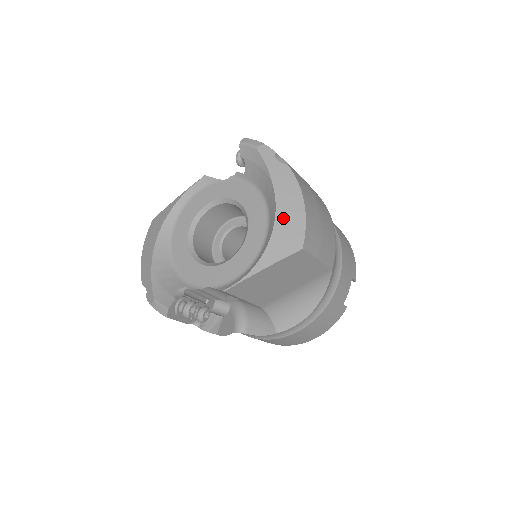
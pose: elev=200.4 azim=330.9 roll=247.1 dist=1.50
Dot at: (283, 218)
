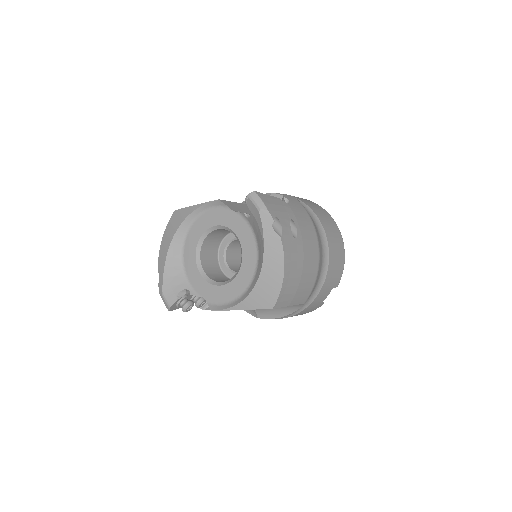
Dot at: (264, 281)
